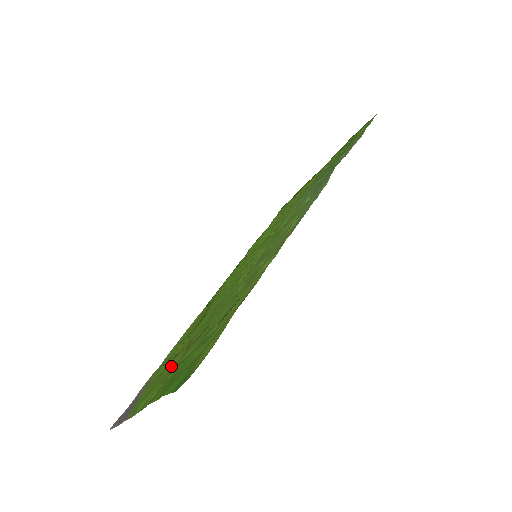
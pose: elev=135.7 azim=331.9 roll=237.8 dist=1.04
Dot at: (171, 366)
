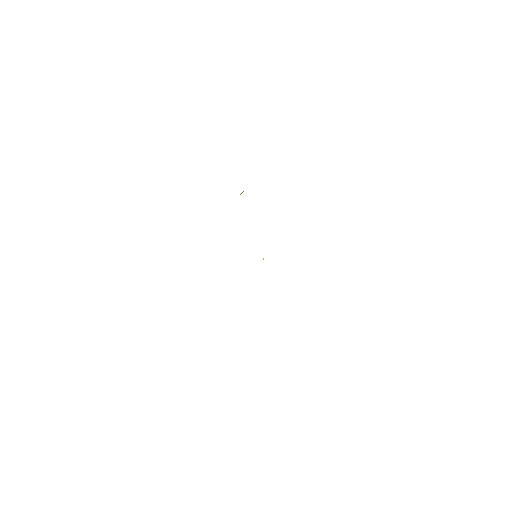
Dot at: occluded
